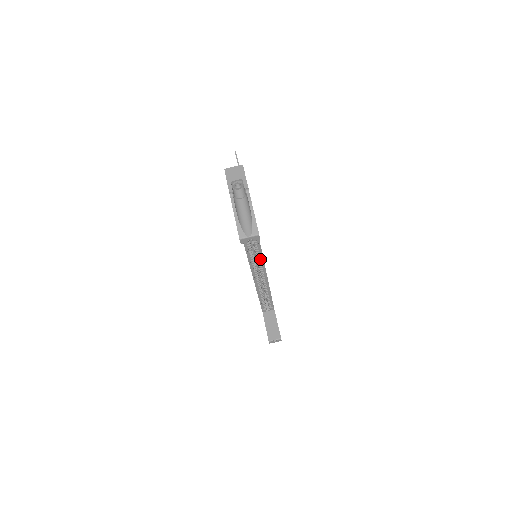
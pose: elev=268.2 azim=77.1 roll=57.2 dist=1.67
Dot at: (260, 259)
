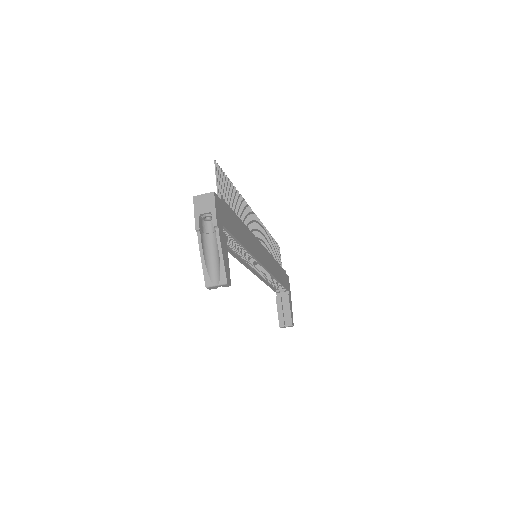
Dot at: (258, 263)
